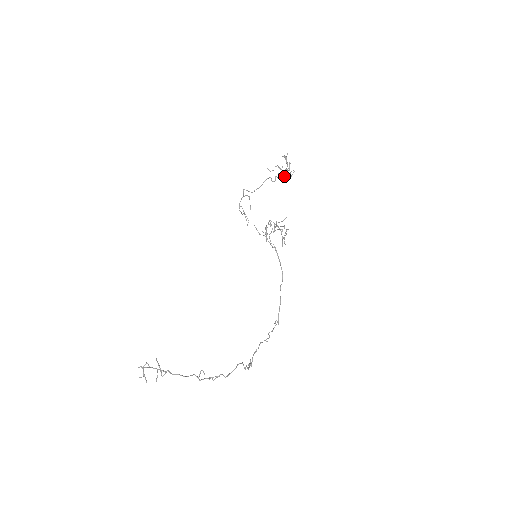
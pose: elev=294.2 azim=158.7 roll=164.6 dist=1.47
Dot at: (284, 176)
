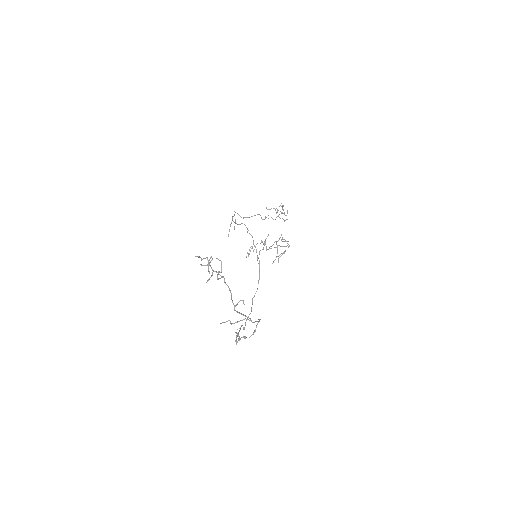
Dot at: occluded
